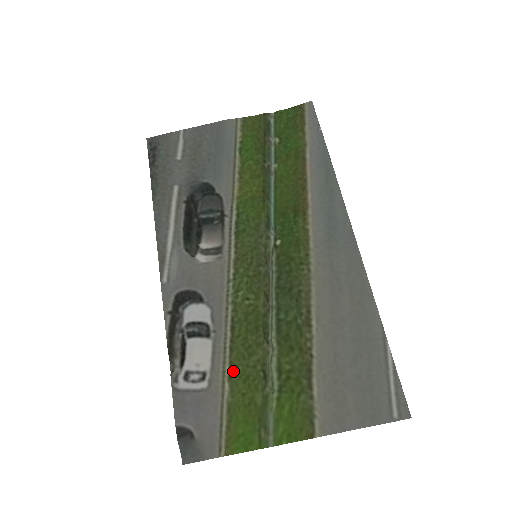
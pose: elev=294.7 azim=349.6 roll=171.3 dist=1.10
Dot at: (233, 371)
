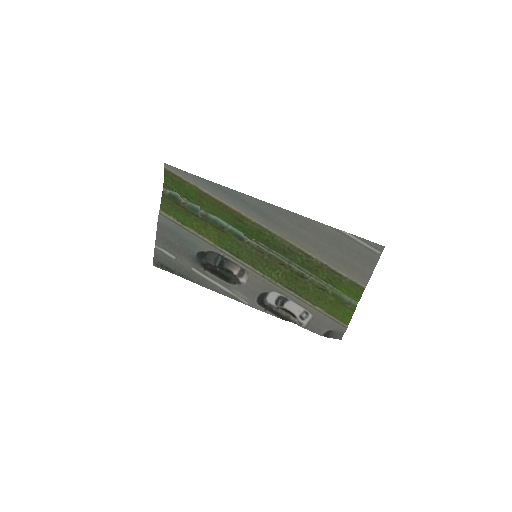
Dot at: (311, 301)
